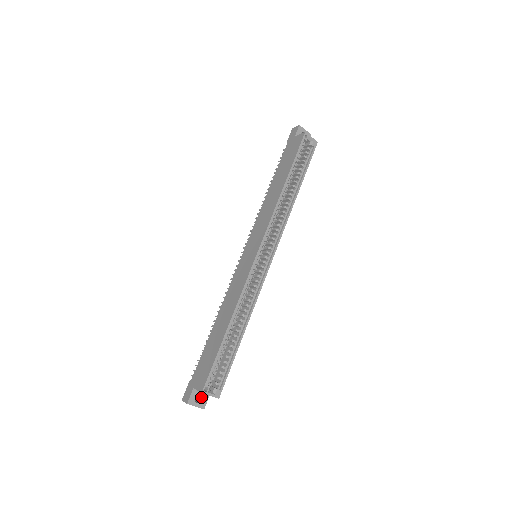
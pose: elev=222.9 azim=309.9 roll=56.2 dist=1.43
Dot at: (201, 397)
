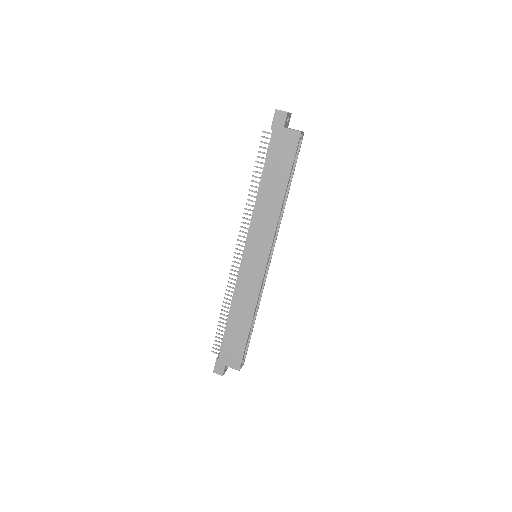
Dot at: occluded
